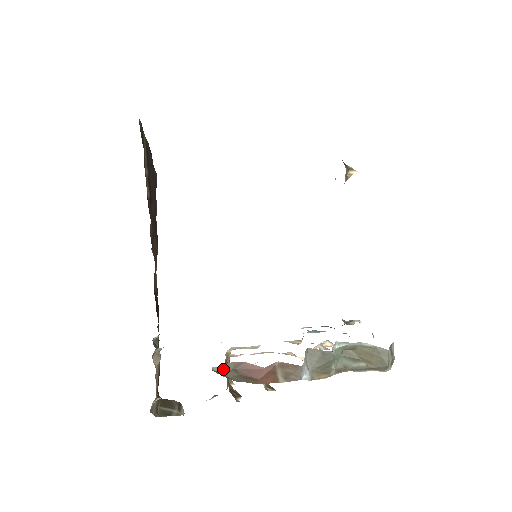
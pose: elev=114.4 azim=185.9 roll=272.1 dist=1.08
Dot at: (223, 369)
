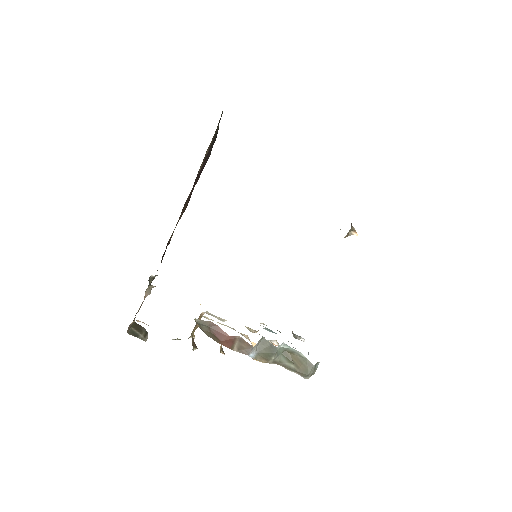
Dot at: (202, 323)
